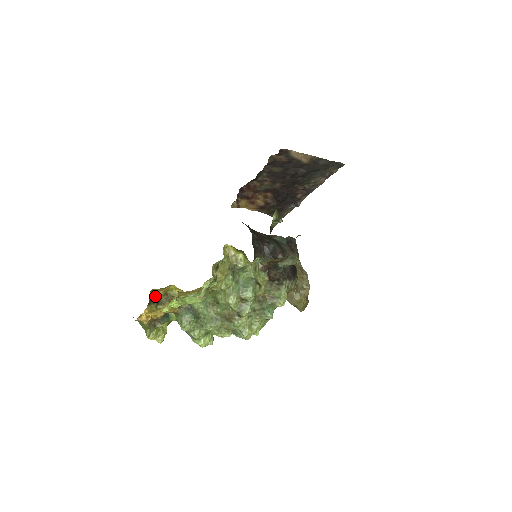
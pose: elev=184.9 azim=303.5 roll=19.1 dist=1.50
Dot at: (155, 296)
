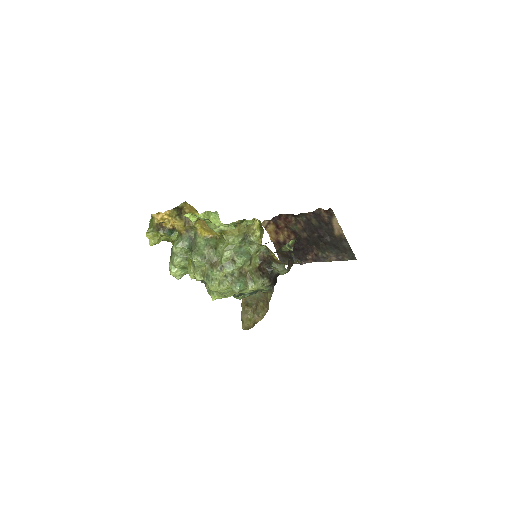
Dot at: (182, 209)
